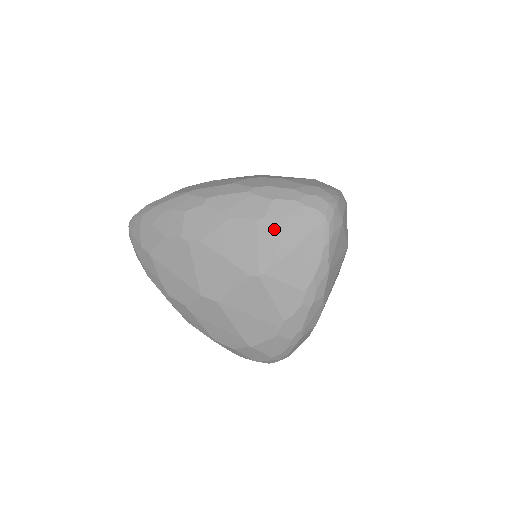
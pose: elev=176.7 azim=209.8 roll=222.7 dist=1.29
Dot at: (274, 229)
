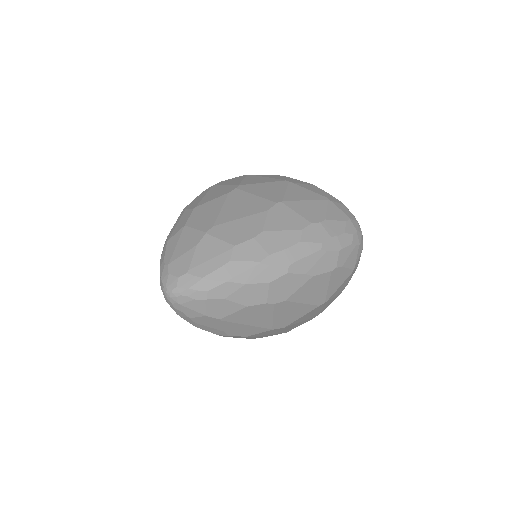
Dot at: (340, 272)
